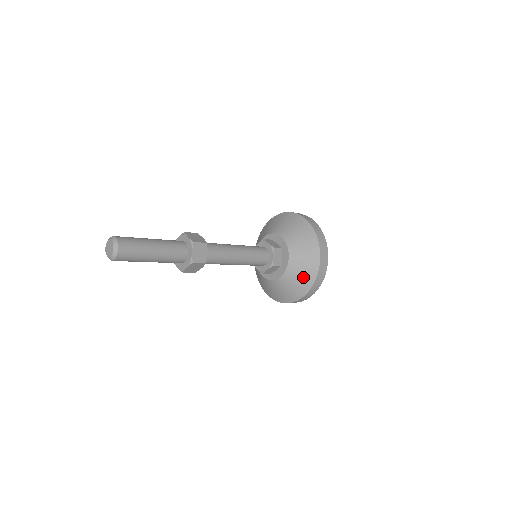
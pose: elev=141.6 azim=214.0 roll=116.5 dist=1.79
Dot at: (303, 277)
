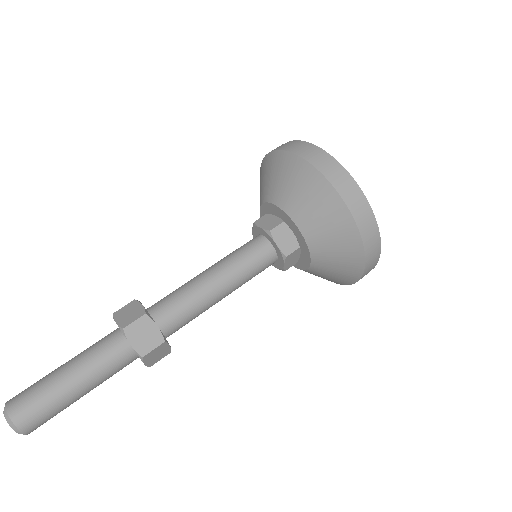
Dot at: (331, 279)
